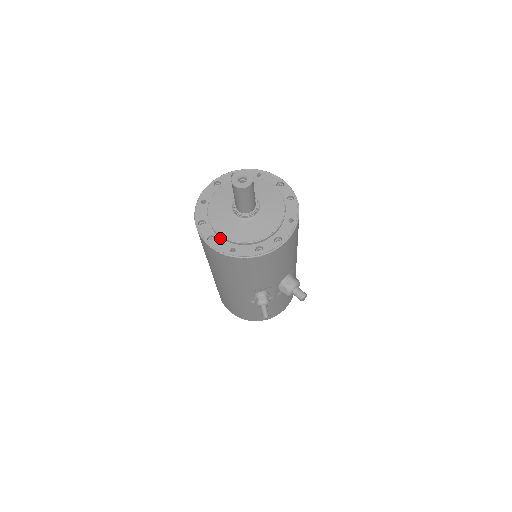
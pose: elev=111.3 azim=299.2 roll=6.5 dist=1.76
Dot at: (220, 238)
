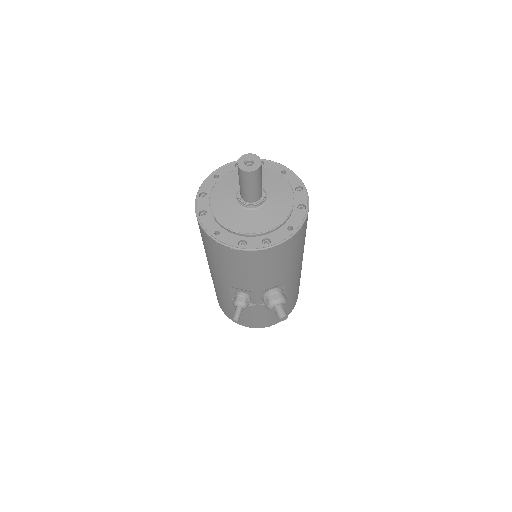
Dot at: (212, 216)
